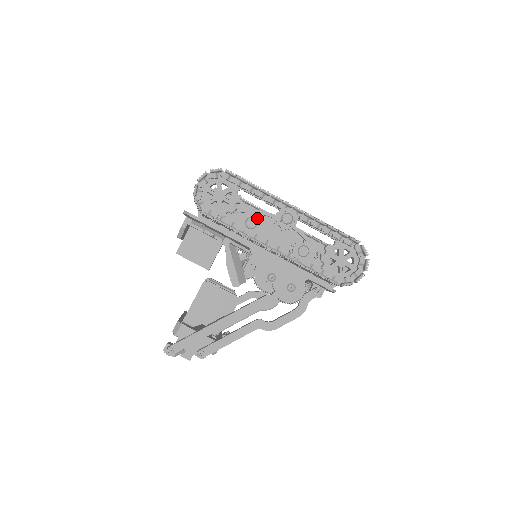
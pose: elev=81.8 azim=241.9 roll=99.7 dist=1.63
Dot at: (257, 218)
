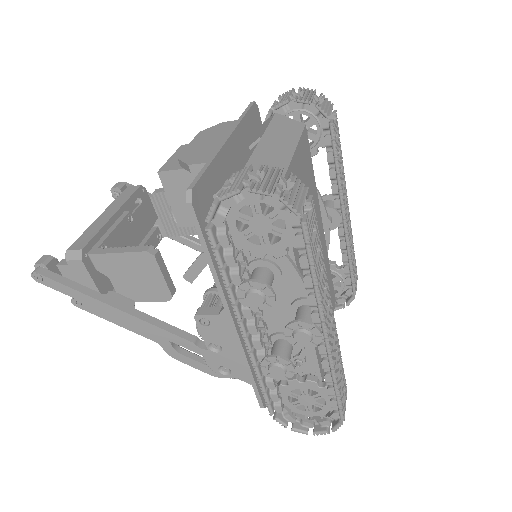
Dot at: (270, 301)
